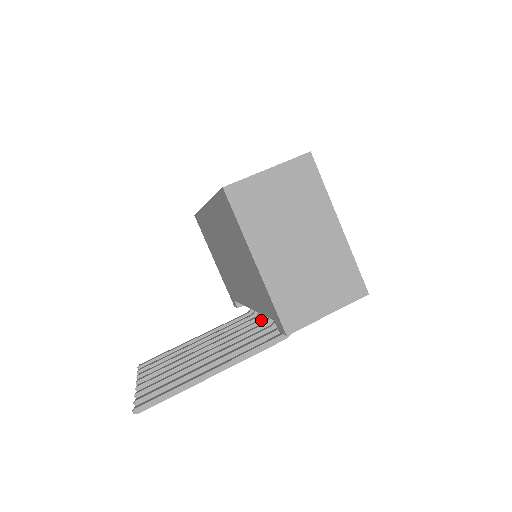
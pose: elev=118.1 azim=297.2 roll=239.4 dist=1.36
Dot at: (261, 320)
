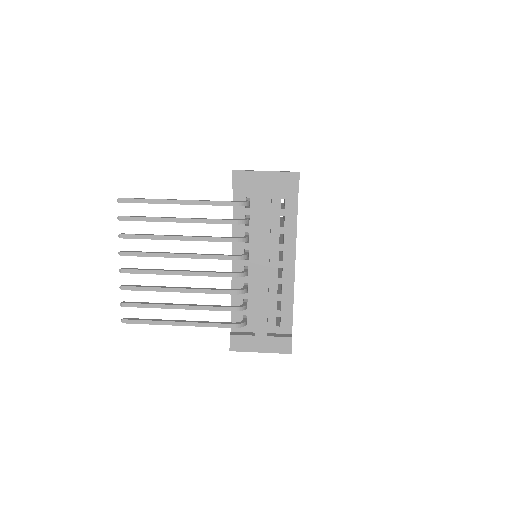
Dot at: (236, 272)
